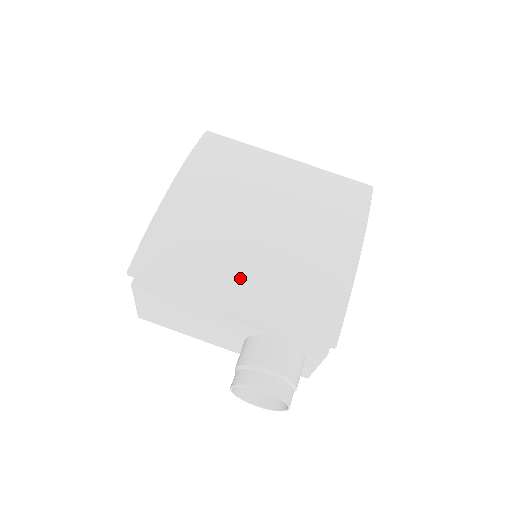
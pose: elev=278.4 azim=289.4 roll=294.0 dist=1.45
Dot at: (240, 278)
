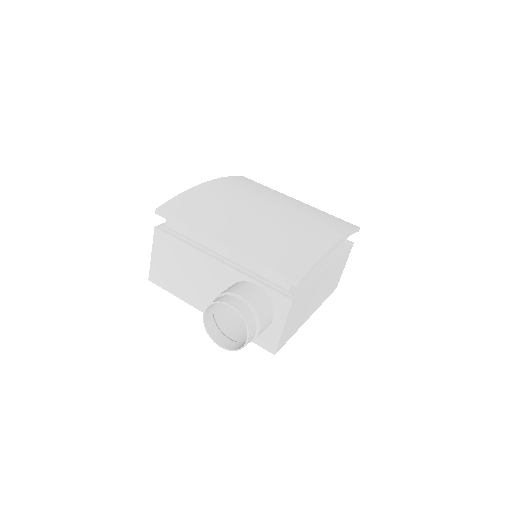
Dot at: (236, 230)
